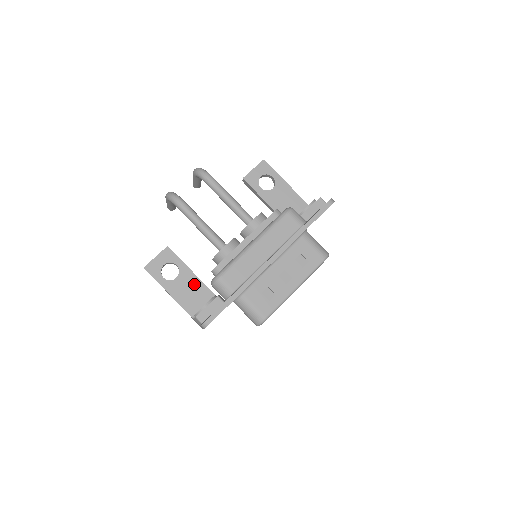
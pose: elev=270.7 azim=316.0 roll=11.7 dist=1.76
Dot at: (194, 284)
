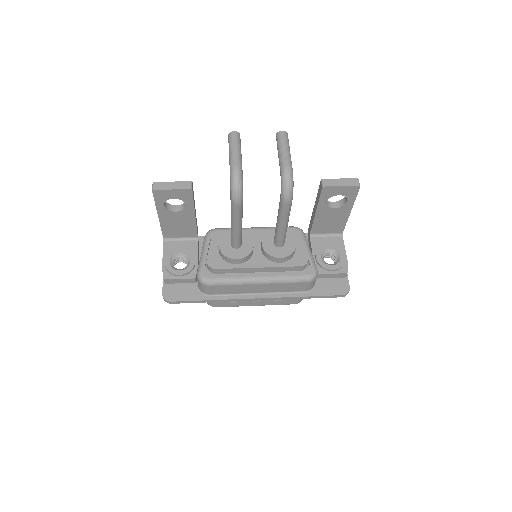
Dot at: (188, 223)
